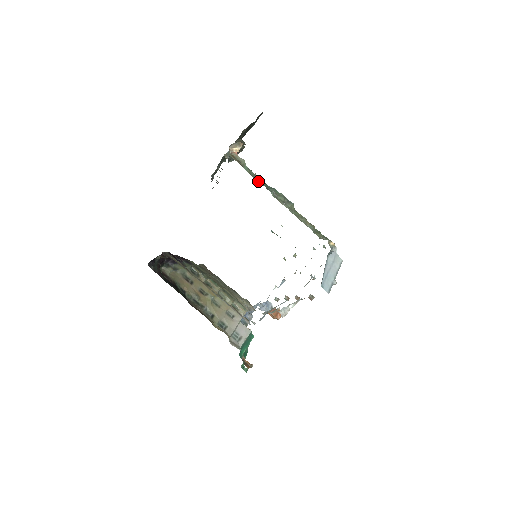
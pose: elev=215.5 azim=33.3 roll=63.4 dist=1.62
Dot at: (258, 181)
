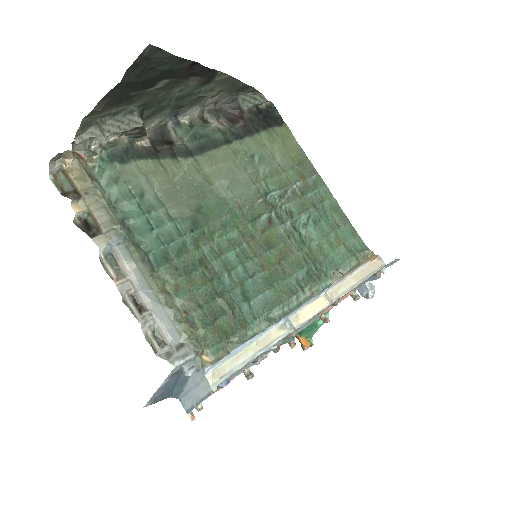
Dot at: (114, 212)
